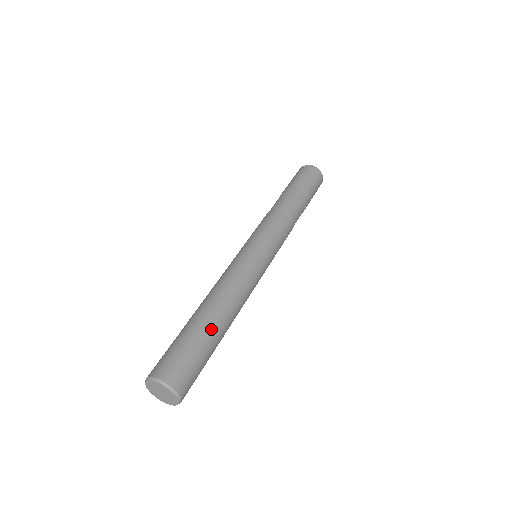
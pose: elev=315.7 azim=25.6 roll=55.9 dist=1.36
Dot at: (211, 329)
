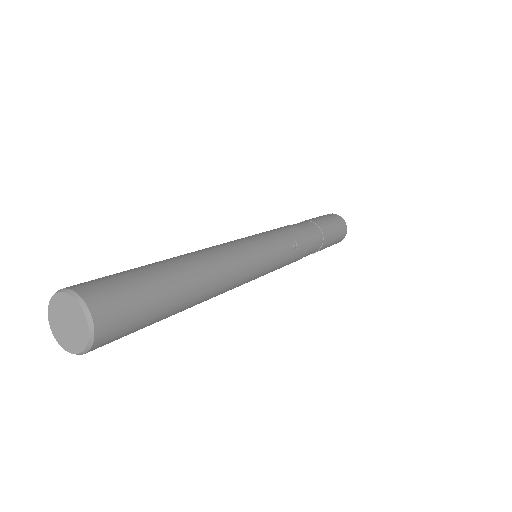
Dot at: (176, 278)
